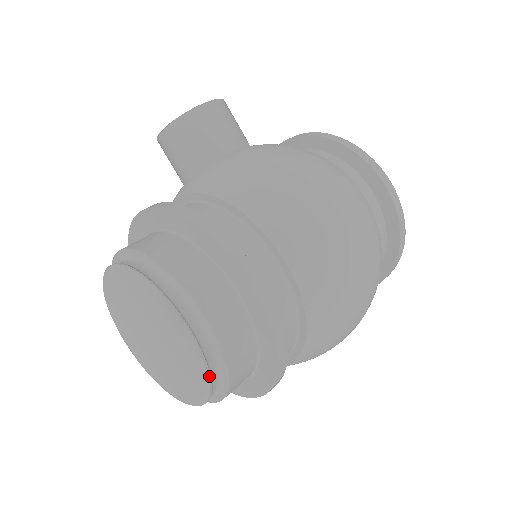
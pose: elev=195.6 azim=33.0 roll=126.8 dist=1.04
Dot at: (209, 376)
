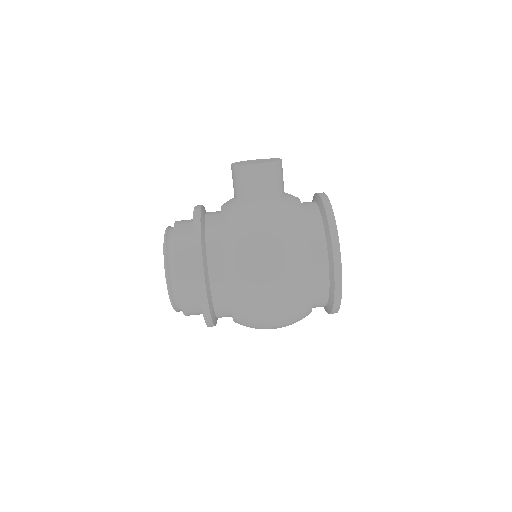
Dot at: (173, 305)
